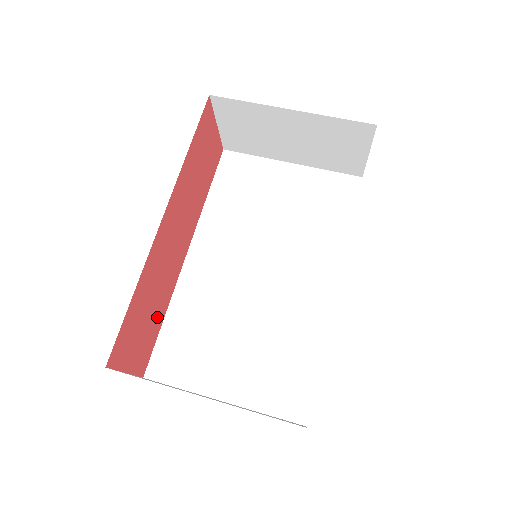
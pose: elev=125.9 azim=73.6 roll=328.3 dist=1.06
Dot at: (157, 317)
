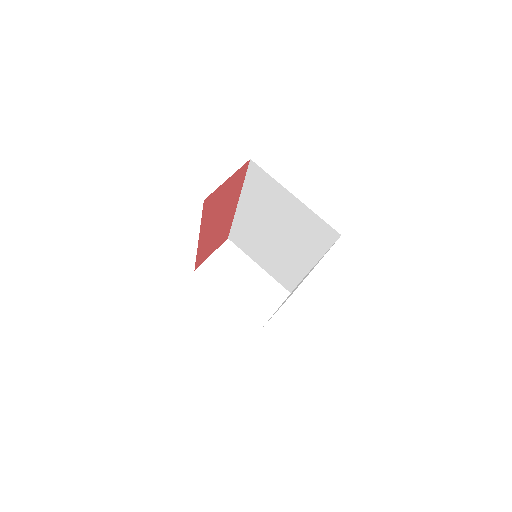
Dot at: (224, 232)
